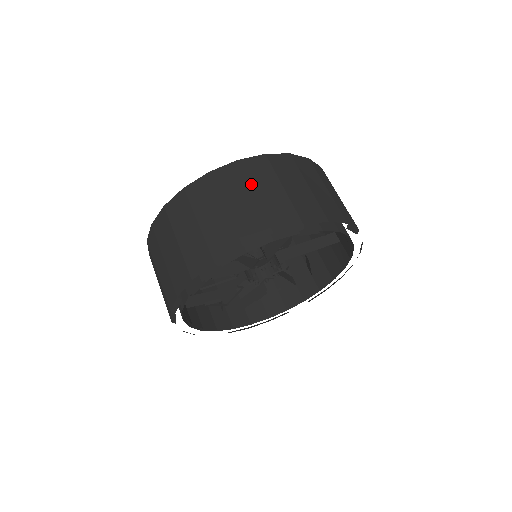
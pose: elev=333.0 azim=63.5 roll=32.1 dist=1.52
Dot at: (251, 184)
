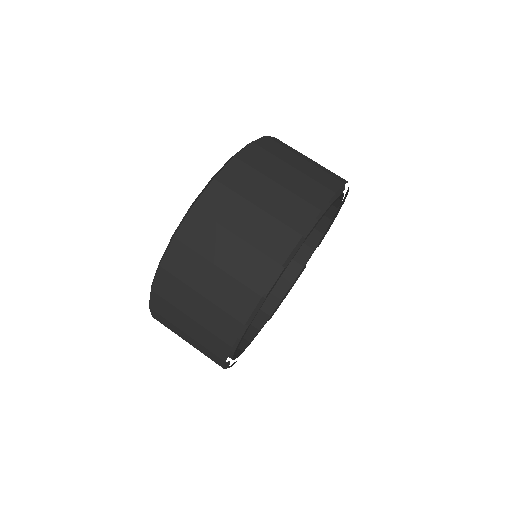
Dot at: (224, 225)
